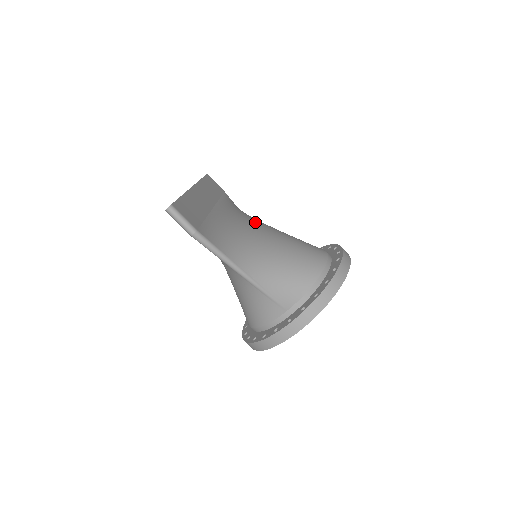
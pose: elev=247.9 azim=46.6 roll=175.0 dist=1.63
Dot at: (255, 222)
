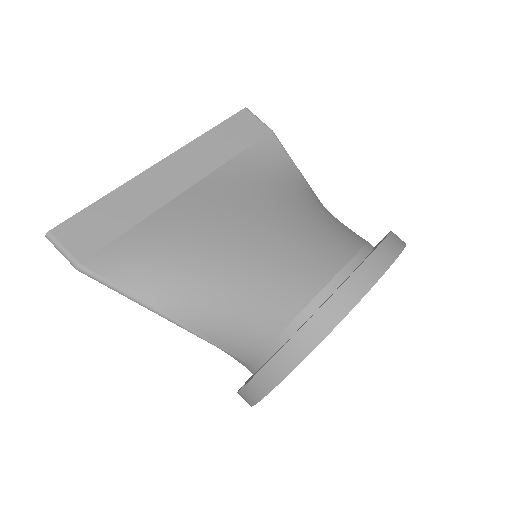
Dot at: (243, 206)
